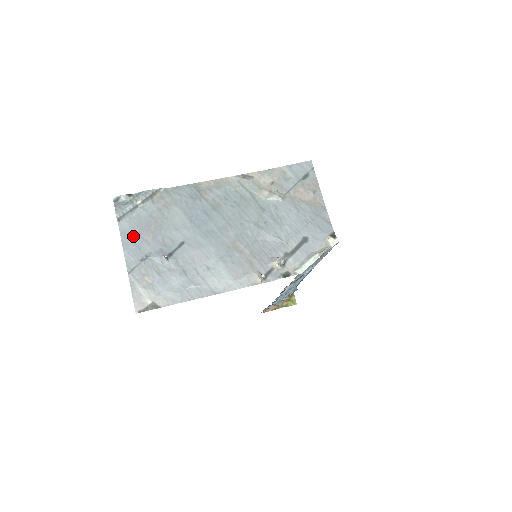
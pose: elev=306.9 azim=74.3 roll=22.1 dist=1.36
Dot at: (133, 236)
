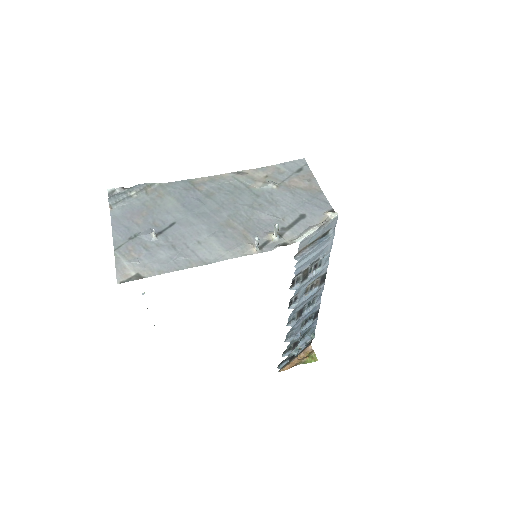
Dot at: (124, 220)
